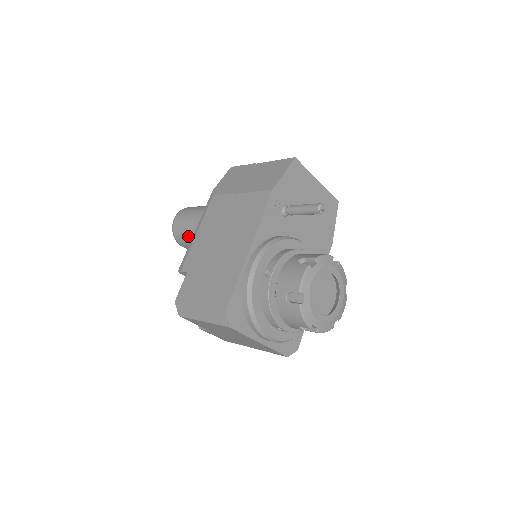
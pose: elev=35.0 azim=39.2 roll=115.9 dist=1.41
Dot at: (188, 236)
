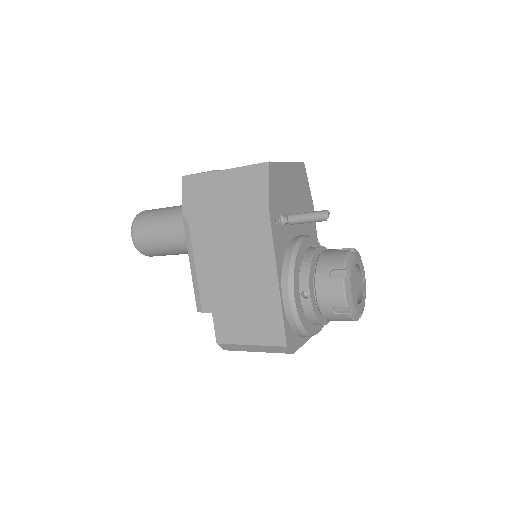
Dot at: (162, 252)
